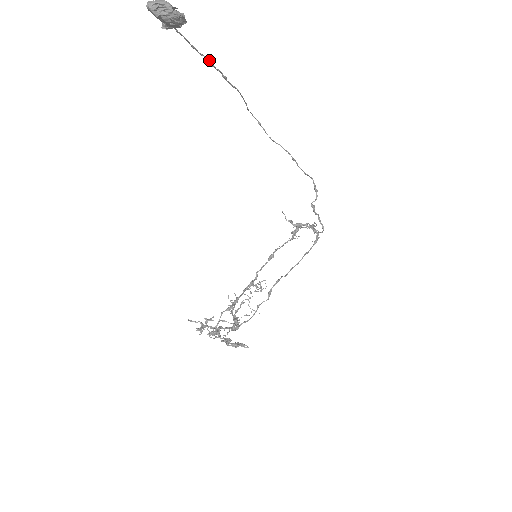
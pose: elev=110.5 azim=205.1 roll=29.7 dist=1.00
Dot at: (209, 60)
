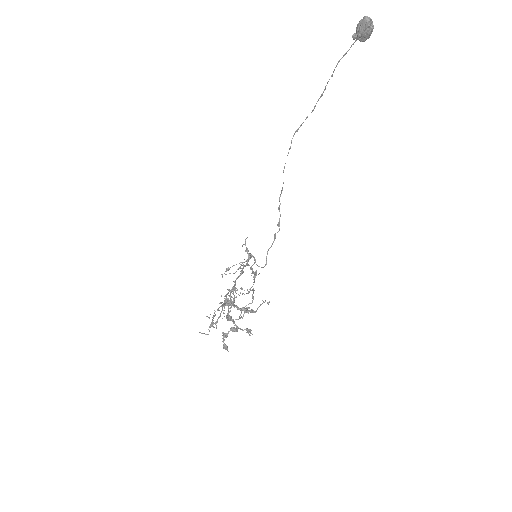
Dot at: (332, 76)
